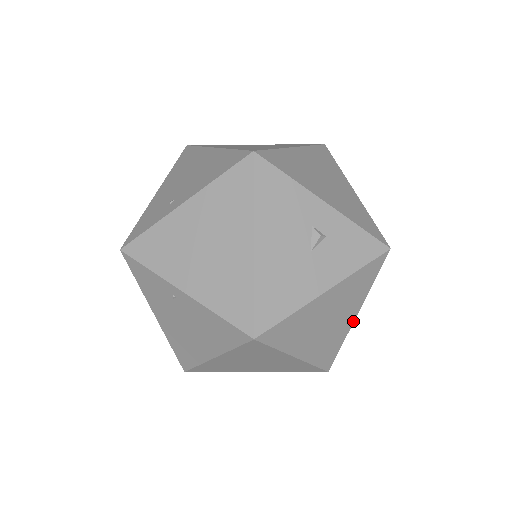
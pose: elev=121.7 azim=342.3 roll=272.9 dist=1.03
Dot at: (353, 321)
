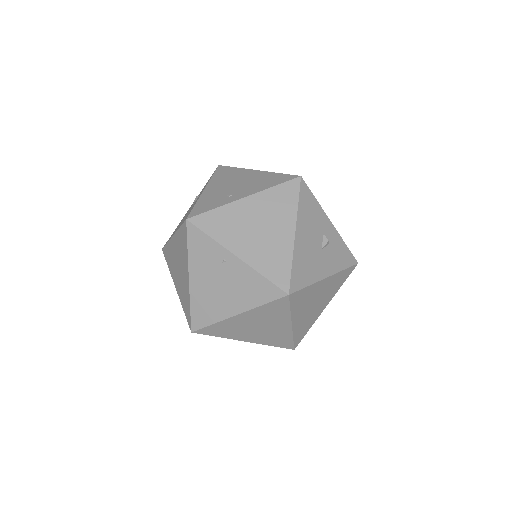
Dot at: (322, 311)
